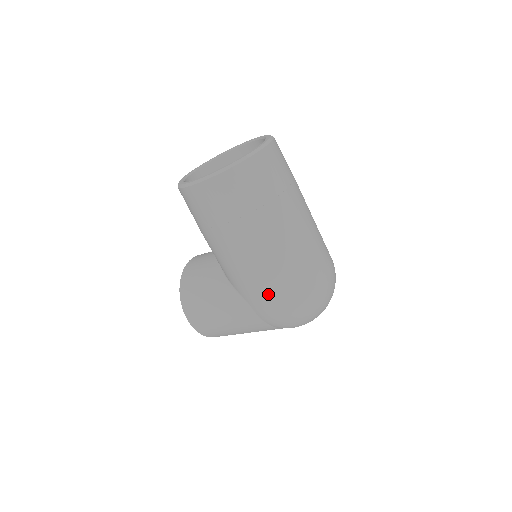
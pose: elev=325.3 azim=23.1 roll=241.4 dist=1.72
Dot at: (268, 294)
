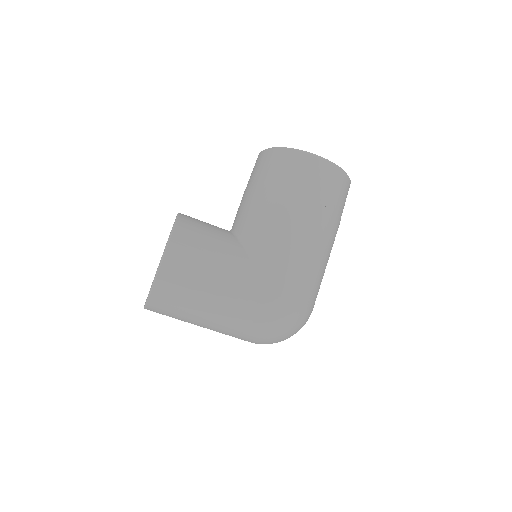
Dot at: (292, 282)
